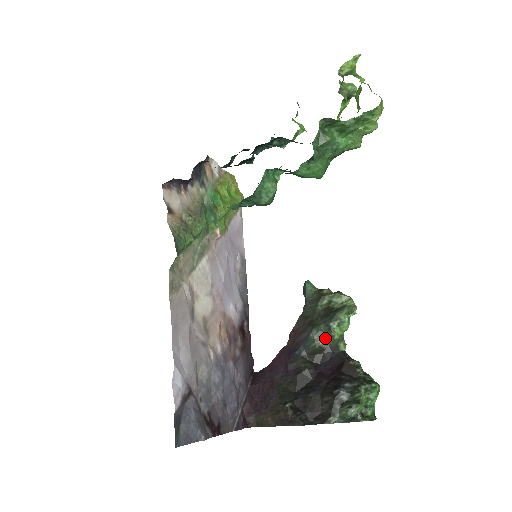
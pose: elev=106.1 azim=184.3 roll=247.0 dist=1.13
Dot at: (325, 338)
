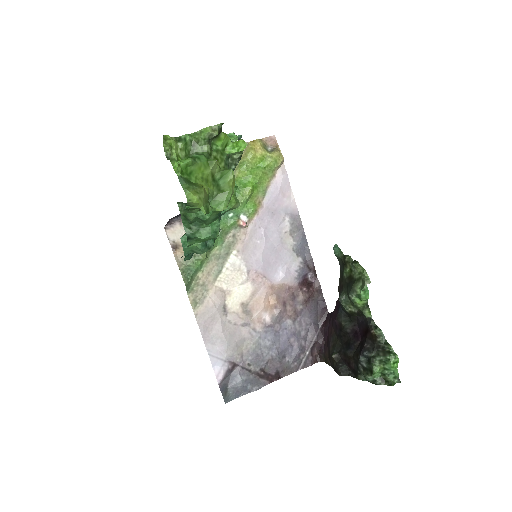
Dot at: (352, 305)
